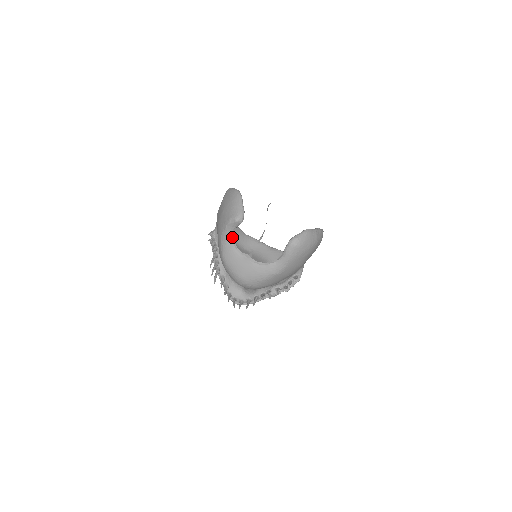
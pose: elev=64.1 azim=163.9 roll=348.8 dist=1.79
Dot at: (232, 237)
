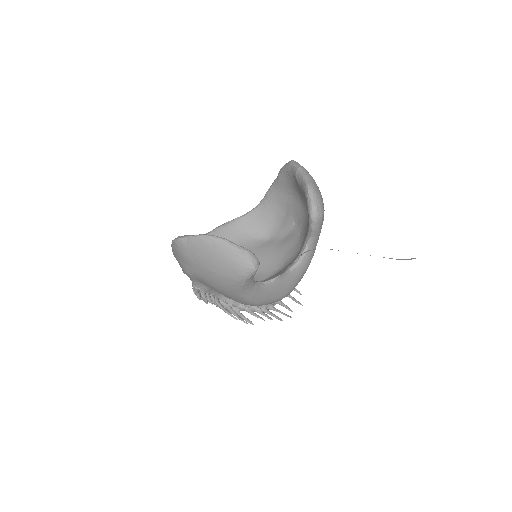
Dot at: (254, 283)
